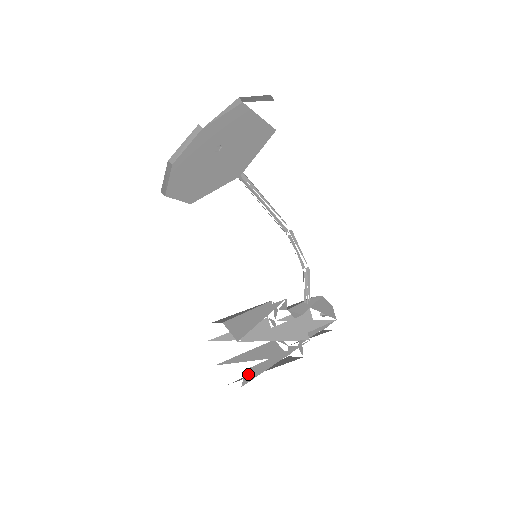
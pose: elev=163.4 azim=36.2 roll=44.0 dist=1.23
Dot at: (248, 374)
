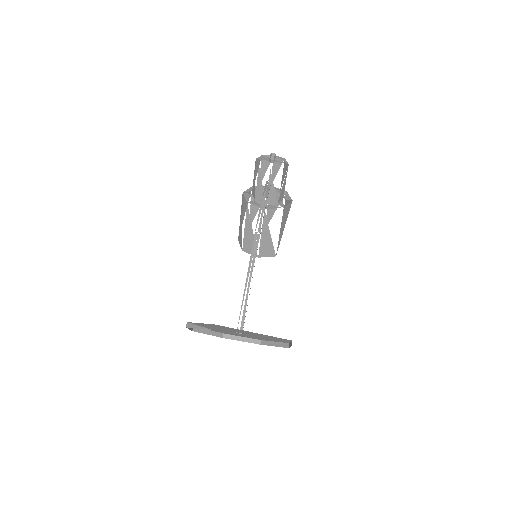
Dot at: occluded
